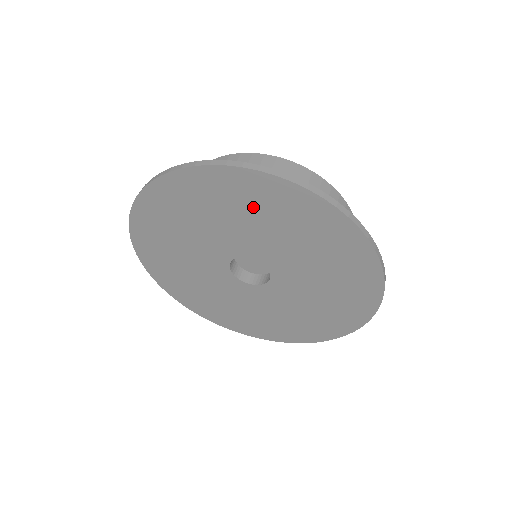
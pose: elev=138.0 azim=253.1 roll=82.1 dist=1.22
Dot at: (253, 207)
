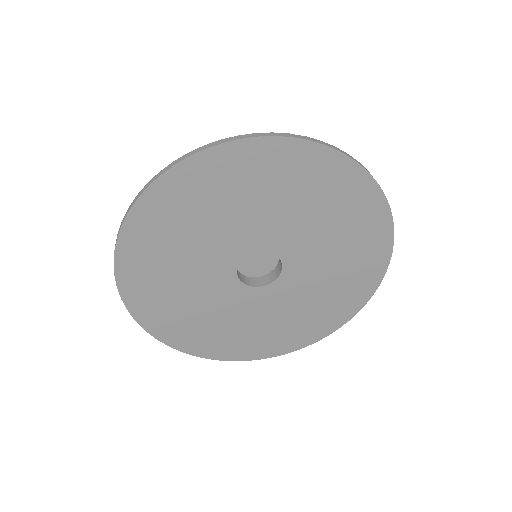
Dot at: (267, 184)
